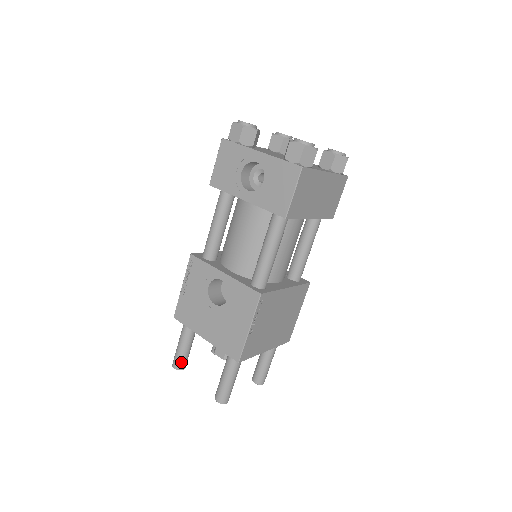
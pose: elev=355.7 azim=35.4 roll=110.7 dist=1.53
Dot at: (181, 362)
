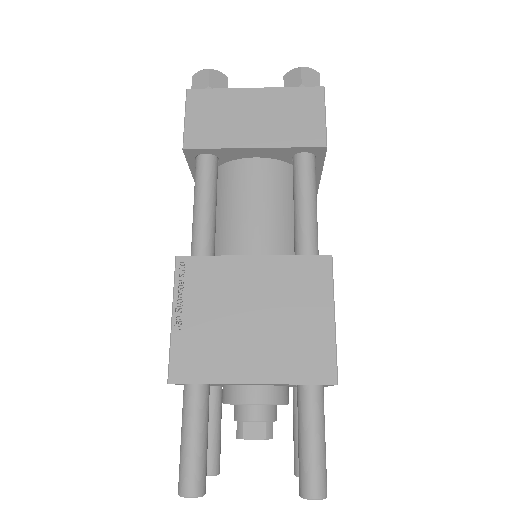
Dot at: occluded
